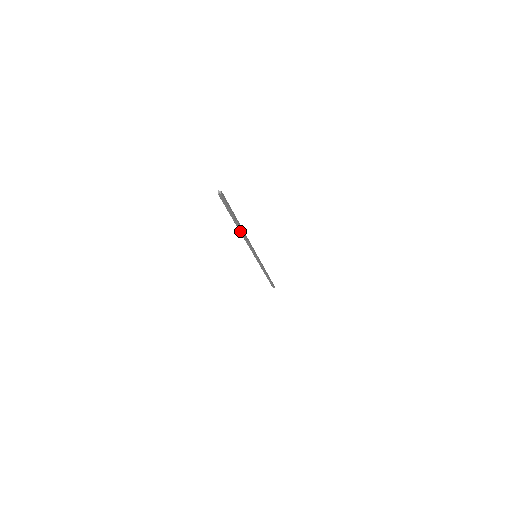
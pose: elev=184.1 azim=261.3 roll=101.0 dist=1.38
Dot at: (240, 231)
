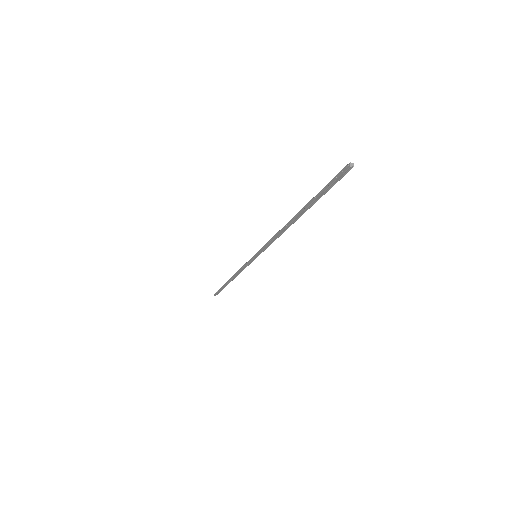
Dot at: (292, 222)
